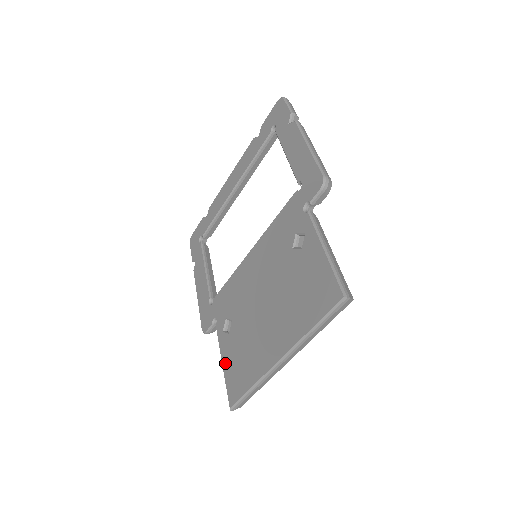
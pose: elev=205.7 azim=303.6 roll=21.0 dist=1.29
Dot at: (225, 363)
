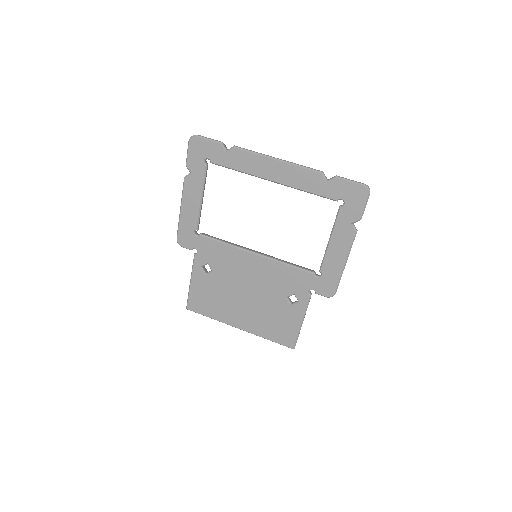
Dot at: (194, 286)
